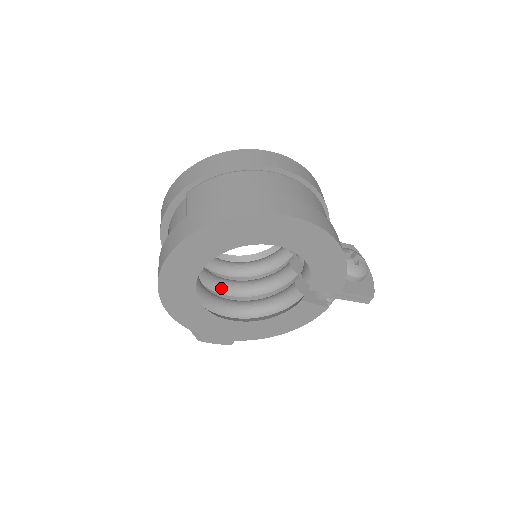
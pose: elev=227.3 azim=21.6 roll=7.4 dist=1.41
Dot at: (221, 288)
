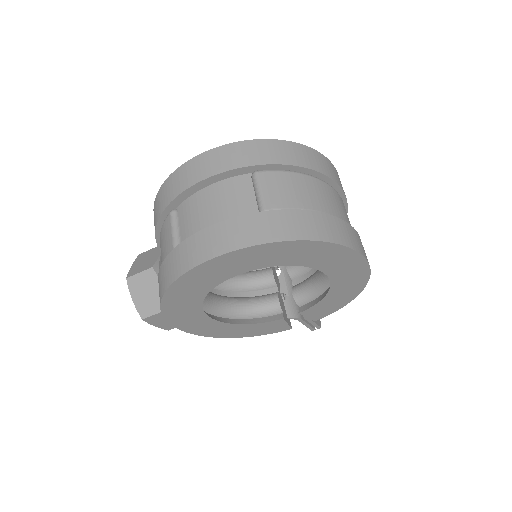
Dot at: occluded
